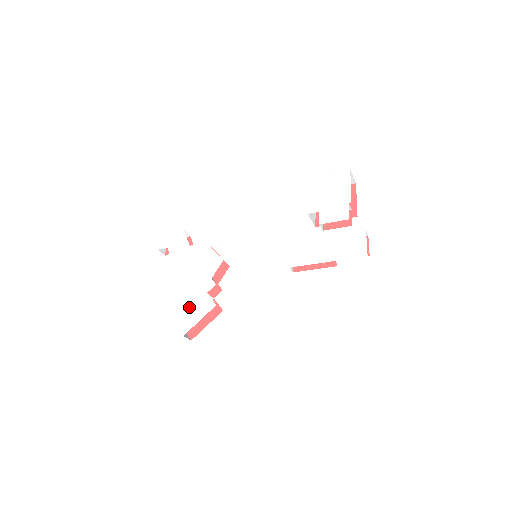
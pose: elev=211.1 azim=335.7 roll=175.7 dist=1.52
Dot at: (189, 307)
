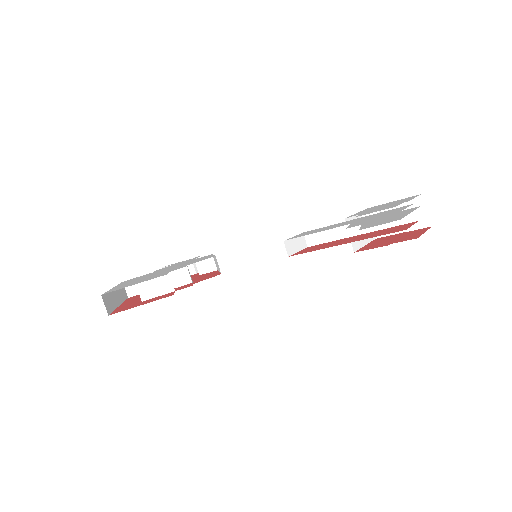
Dot at: (137, 281)
